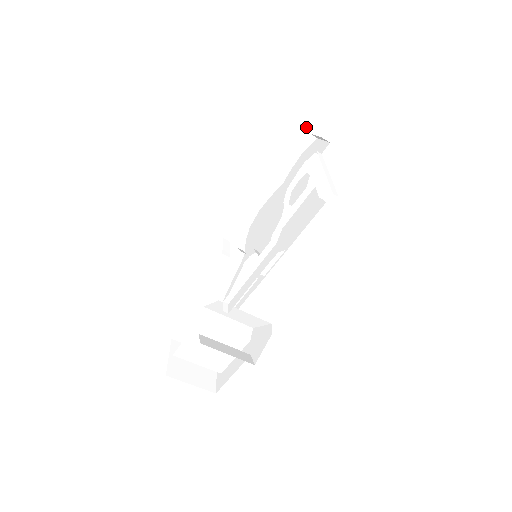
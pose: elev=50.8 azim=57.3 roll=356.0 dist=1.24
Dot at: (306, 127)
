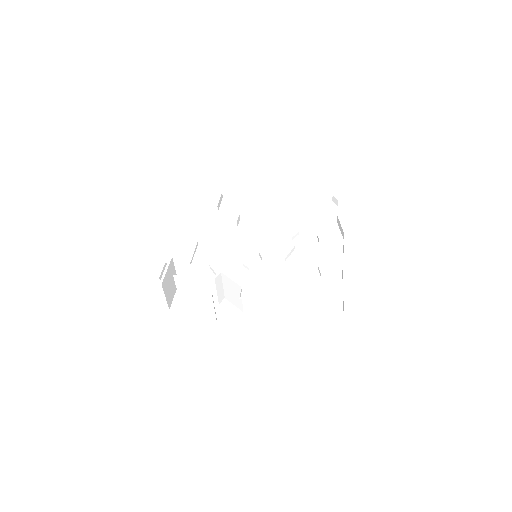
Dot at: (334, 201)
